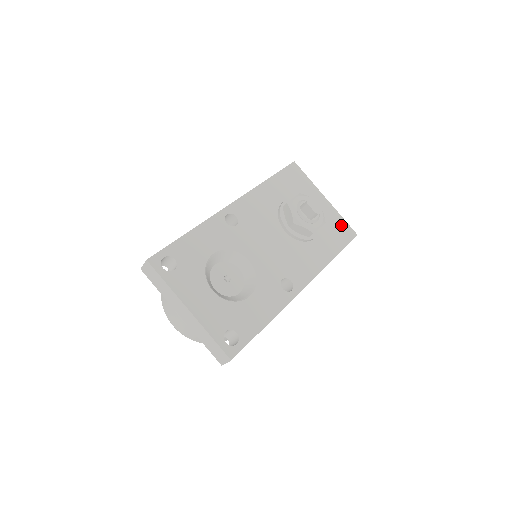
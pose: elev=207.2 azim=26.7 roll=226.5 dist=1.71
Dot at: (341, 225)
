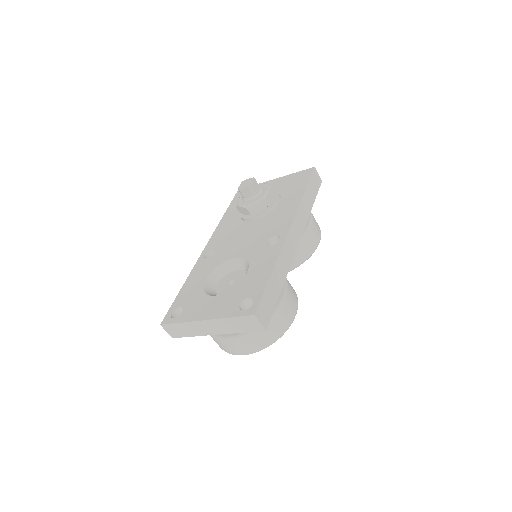
Dot at: (297, 177)
